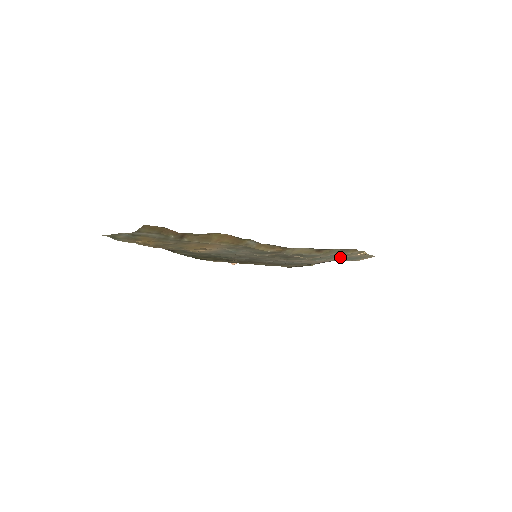
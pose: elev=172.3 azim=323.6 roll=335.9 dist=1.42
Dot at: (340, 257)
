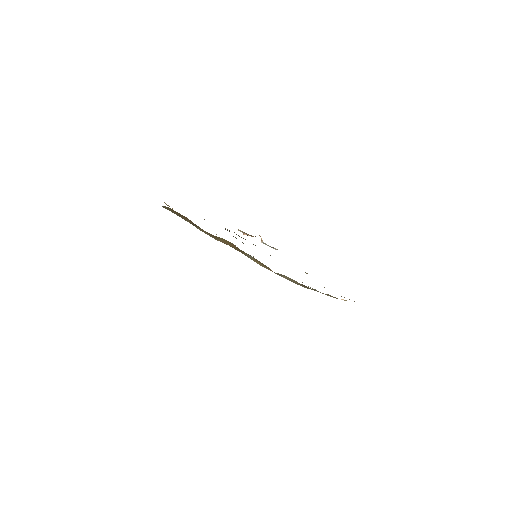
Dot at: occluded
